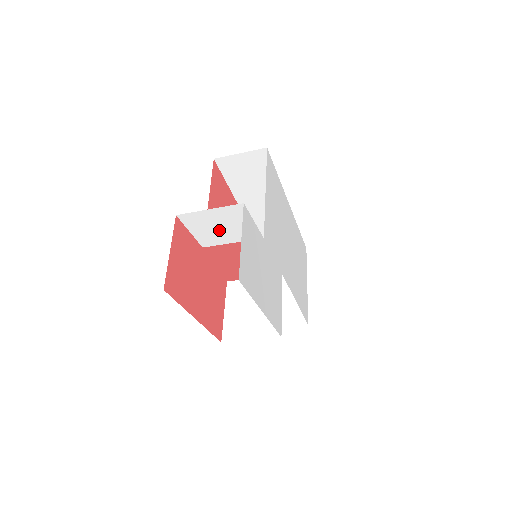
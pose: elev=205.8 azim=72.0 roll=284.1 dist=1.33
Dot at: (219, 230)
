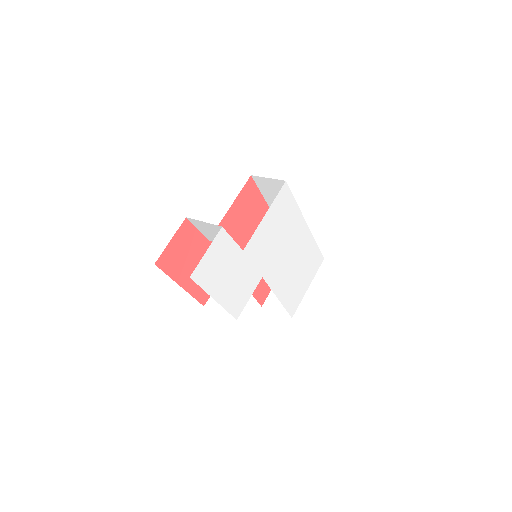
Dot at: (214, 235)
